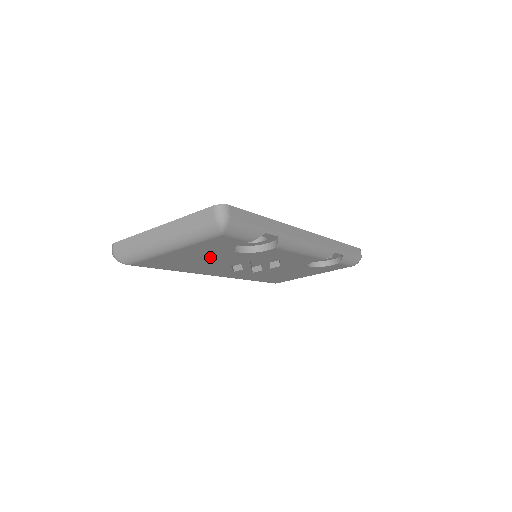
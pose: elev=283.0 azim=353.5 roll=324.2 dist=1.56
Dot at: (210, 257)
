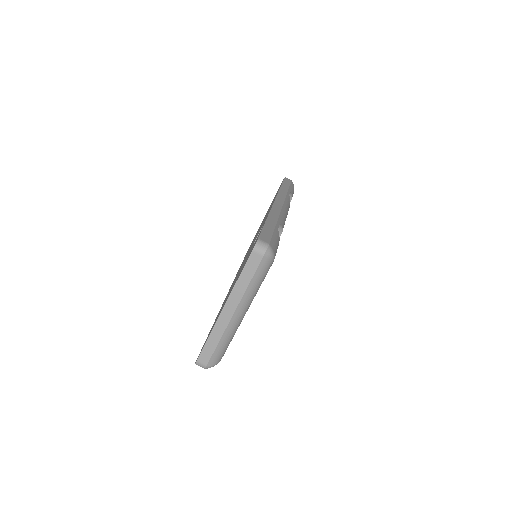
Dot at: occluded
